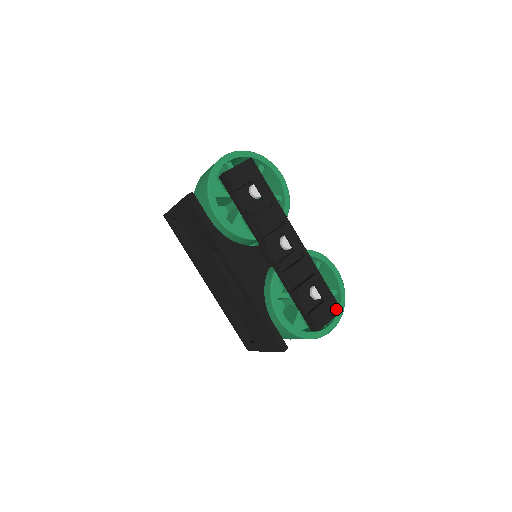
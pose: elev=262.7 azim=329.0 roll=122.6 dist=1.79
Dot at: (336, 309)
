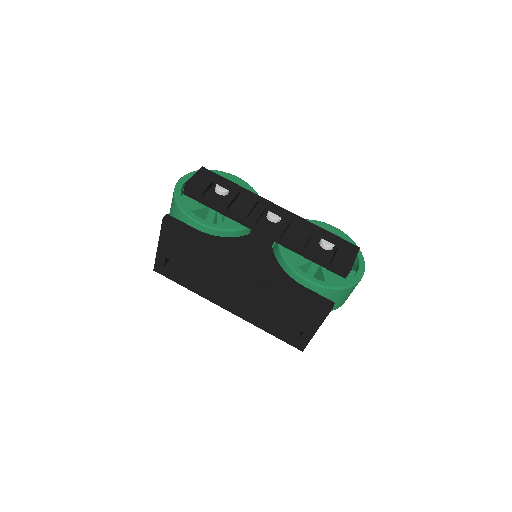
Dot at: (354, 248)
